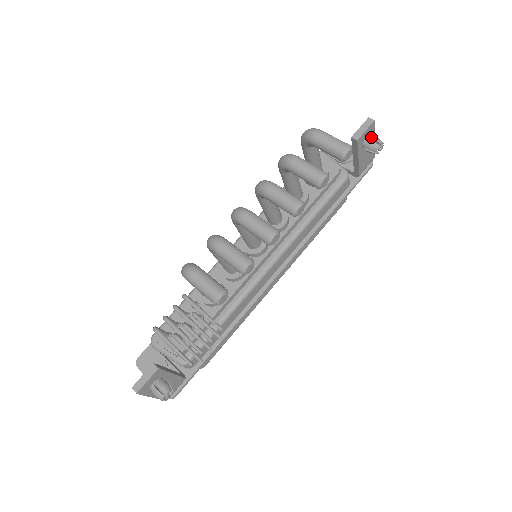
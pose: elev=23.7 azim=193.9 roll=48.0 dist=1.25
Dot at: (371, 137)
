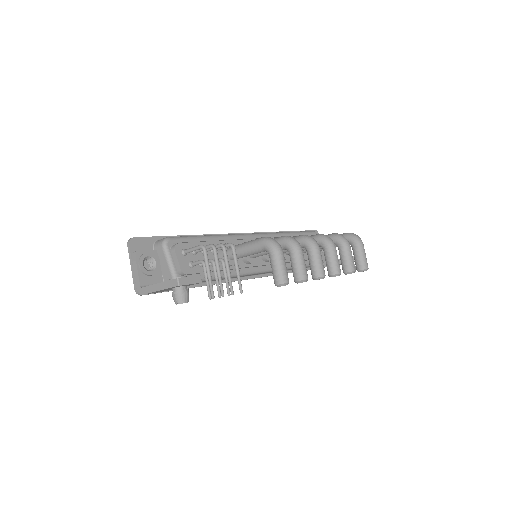
Dot at: occluded
